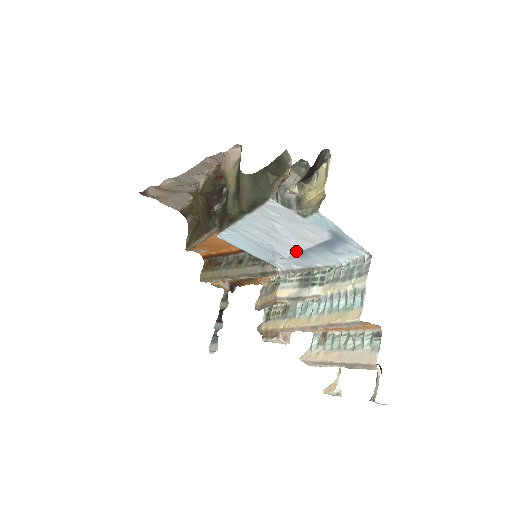
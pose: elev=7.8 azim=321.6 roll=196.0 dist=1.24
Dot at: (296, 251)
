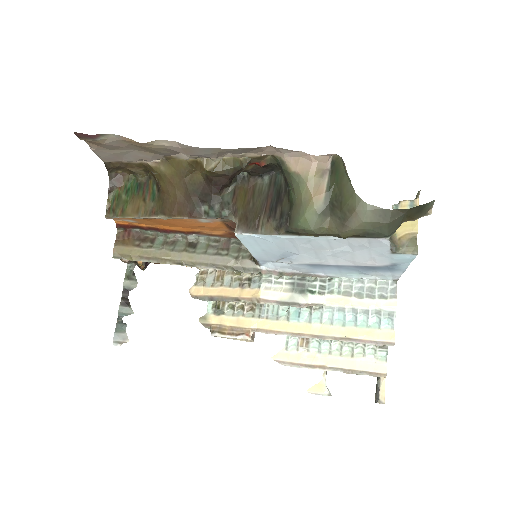
Dot at: (319, 263)
